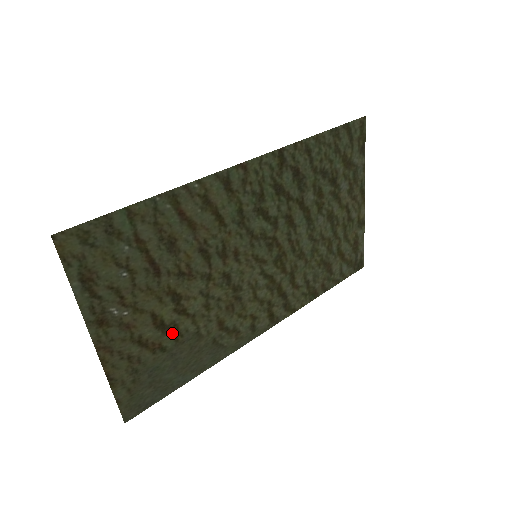
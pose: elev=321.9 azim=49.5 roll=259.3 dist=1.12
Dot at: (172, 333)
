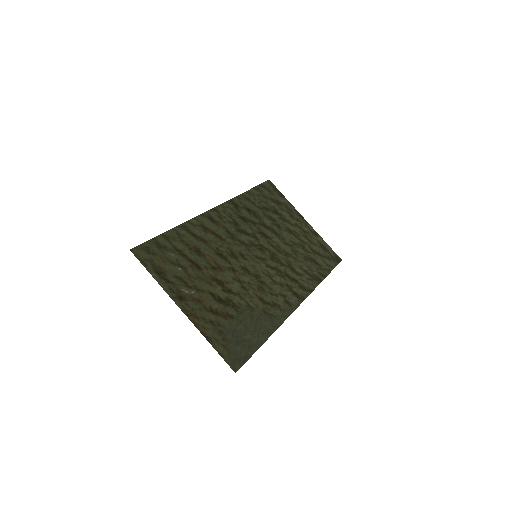
Dot at: (231, 306)
